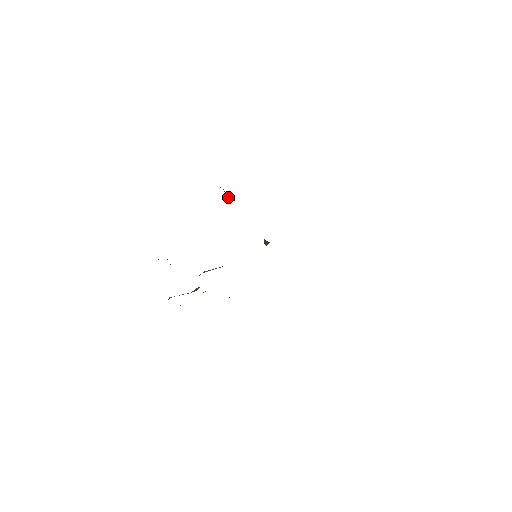
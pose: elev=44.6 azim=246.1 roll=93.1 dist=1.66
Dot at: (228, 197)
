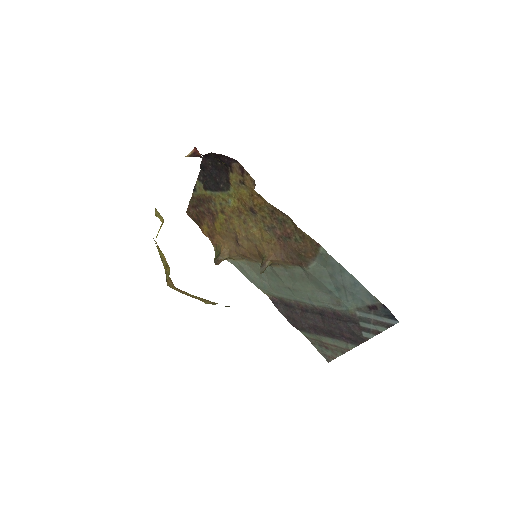
Dot at: (222, 248)
